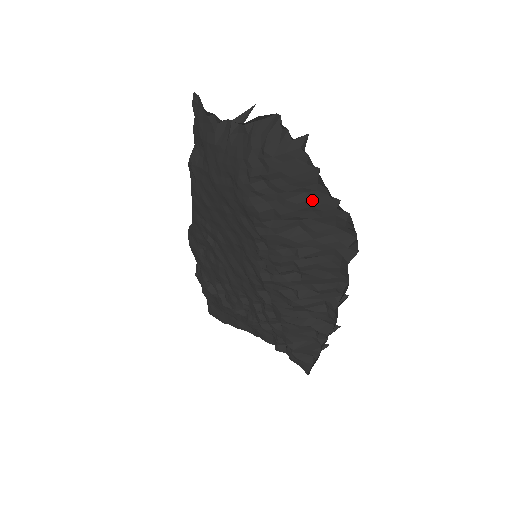
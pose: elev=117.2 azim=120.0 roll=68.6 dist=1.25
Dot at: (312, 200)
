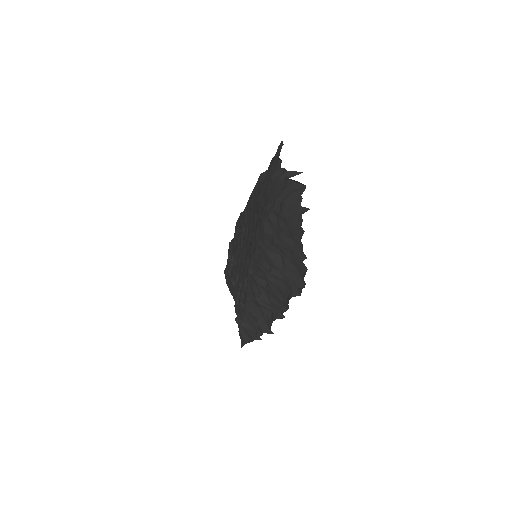
Dot at: (293, 246)
